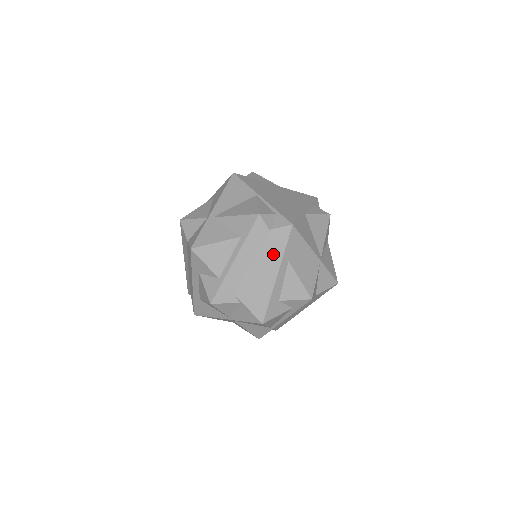
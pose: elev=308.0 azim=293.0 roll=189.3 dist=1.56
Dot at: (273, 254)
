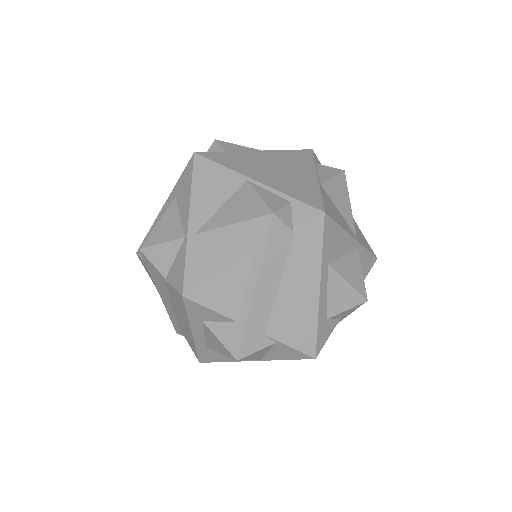
Dot at: (307, 263)
